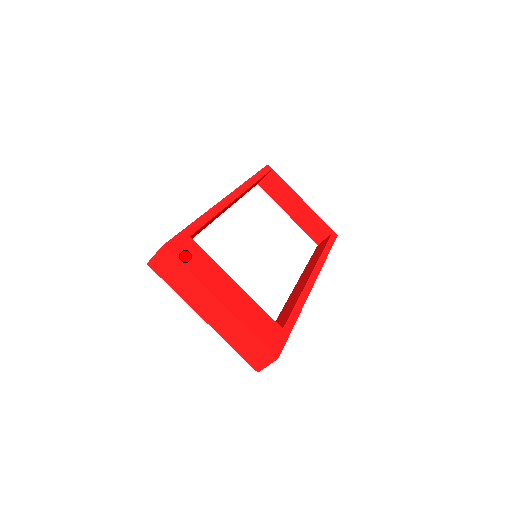
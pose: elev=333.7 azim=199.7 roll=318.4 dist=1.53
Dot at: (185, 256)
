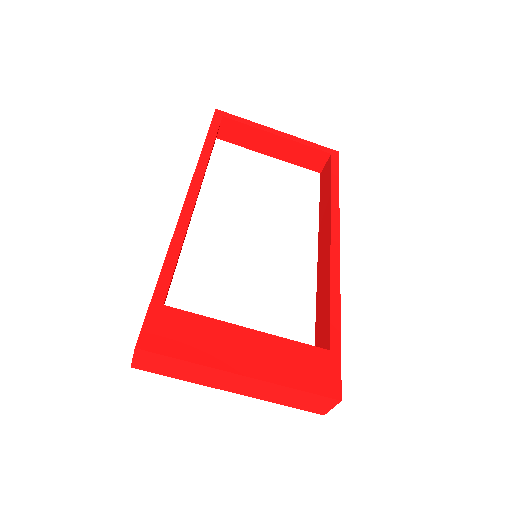
Dot at: (169, 341)
